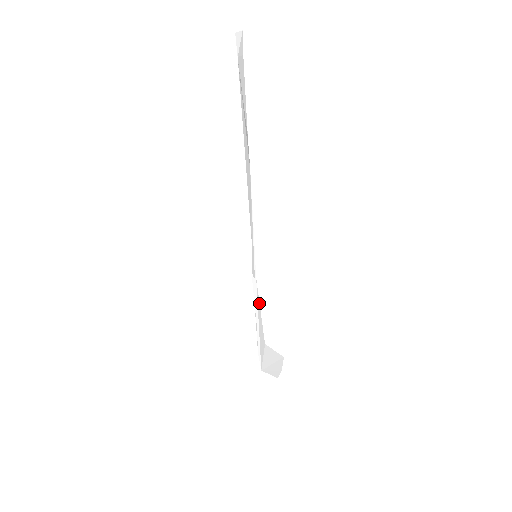
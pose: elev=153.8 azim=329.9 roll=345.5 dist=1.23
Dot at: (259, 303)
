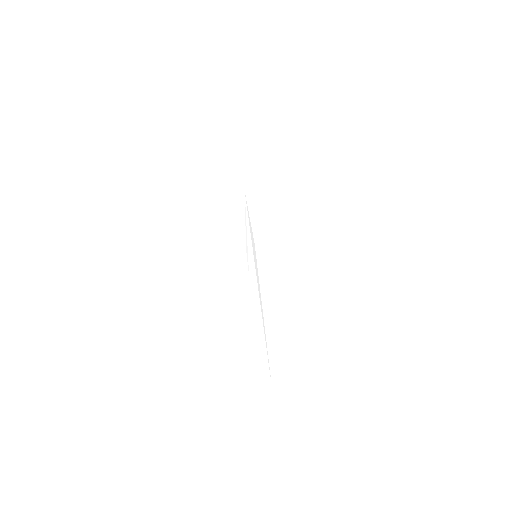
Dot at: (268, 294)
